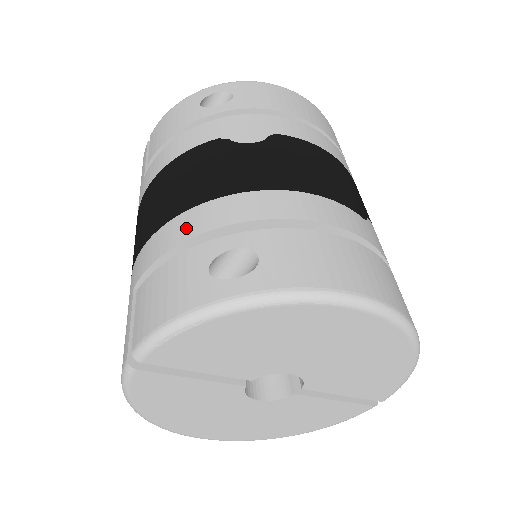
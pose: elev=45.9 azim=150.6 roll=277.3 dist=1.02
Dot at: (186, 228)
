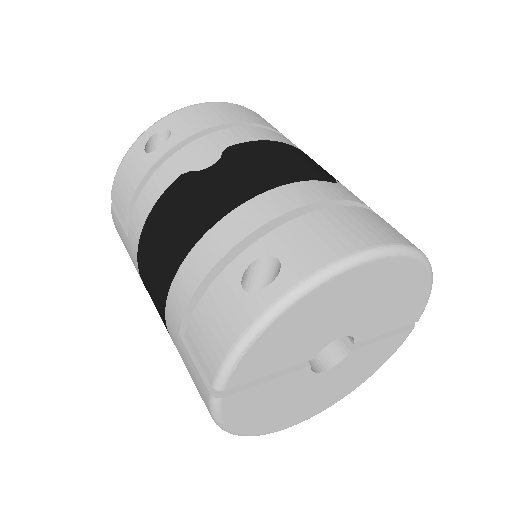
Dot at: (201, 264)
